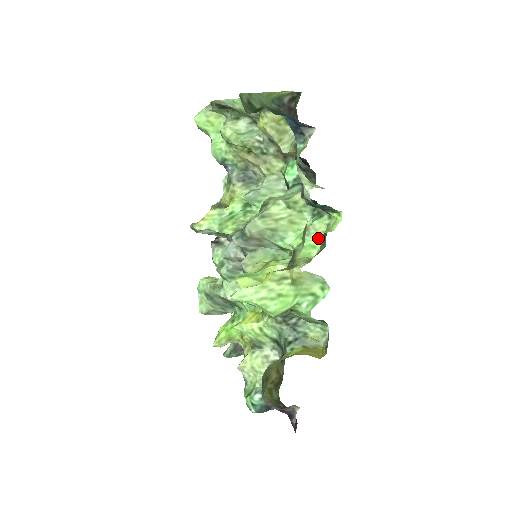
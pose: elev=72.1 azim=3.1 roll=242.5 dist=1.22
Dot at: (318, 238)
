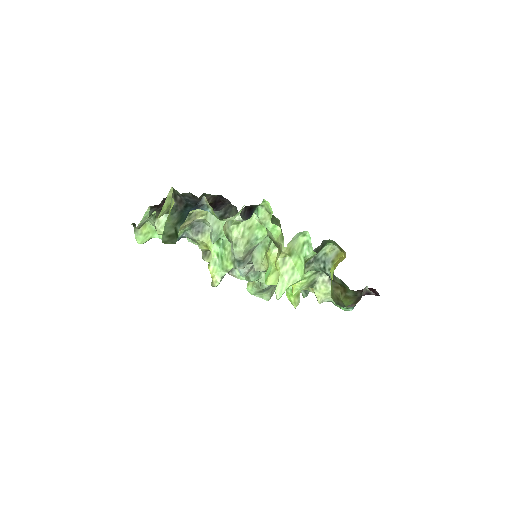
Dot at: occluded
